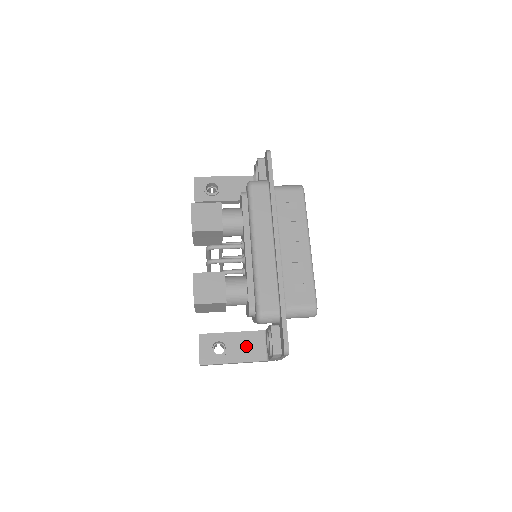
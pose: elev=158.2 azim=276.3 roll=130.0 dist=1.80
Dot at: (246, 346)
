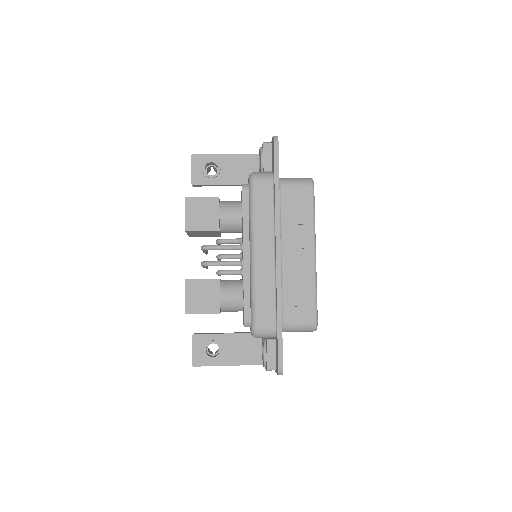
Dot at: (241, 349)
